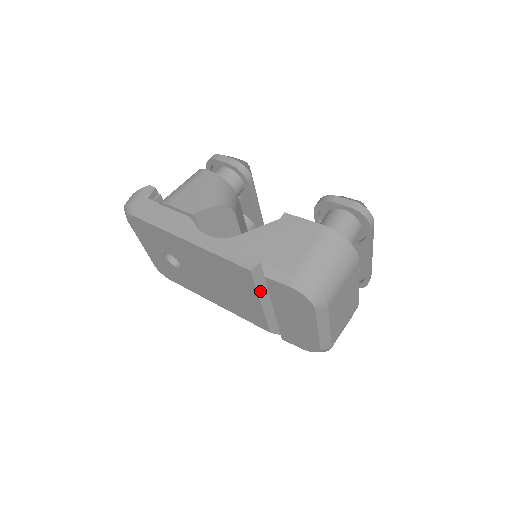
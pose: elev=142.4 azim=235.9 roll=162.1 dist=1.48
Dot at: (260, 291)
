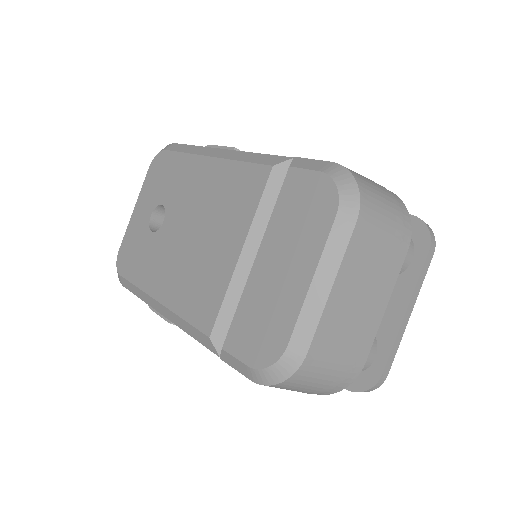
Dot at: (258, 218)
